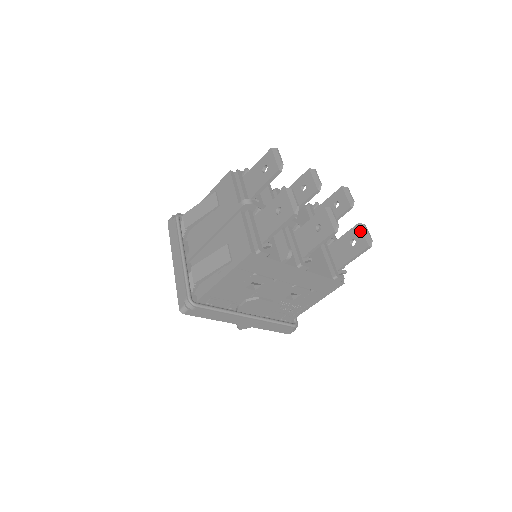
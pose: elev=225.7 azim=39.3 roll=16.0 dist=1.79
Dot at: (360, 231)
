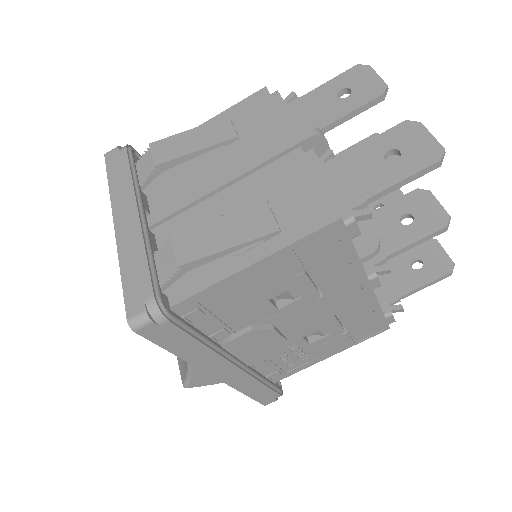
Dot at: (431, 248)
